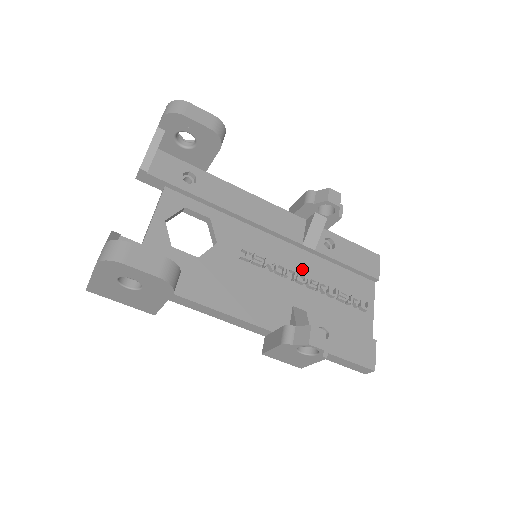
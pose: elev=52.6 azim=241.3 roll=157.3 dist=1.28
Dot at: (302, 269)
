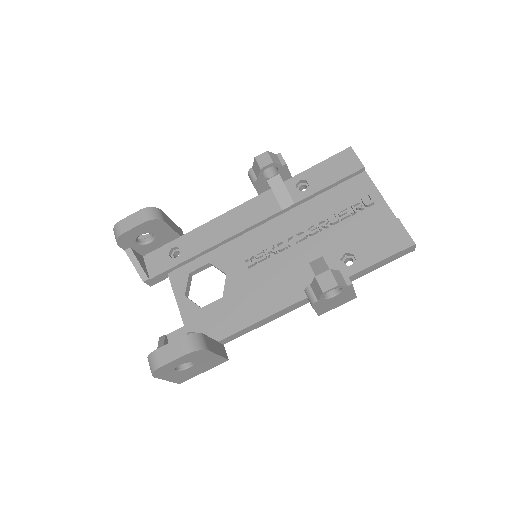
Dot at: (298, 227)
